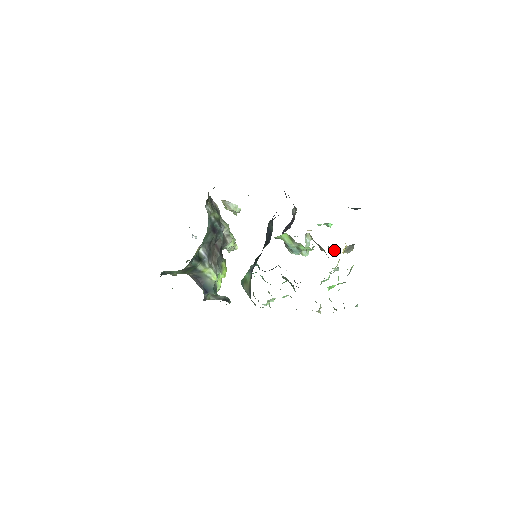
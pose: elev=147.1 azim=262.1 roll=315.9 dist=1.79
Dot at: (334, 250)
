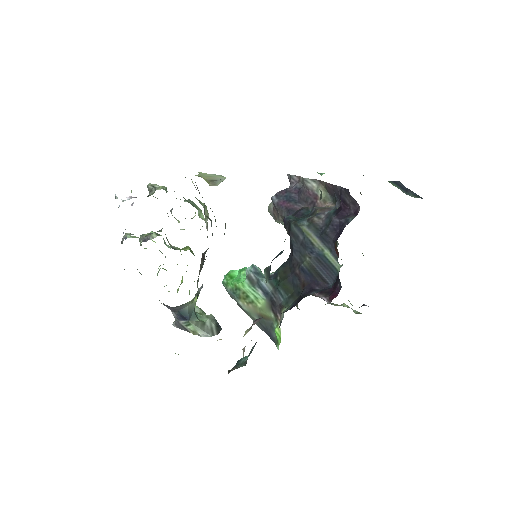
Dot at: occluded
